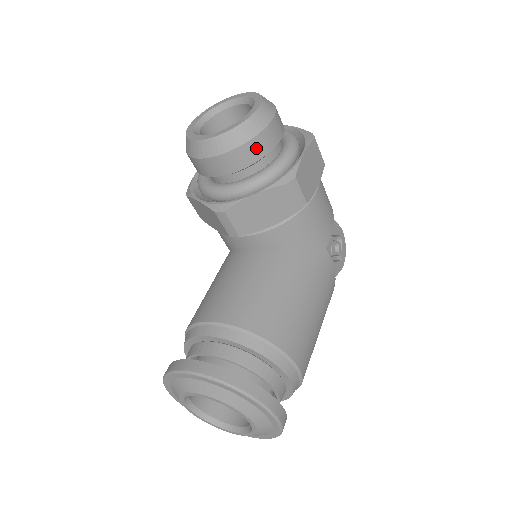
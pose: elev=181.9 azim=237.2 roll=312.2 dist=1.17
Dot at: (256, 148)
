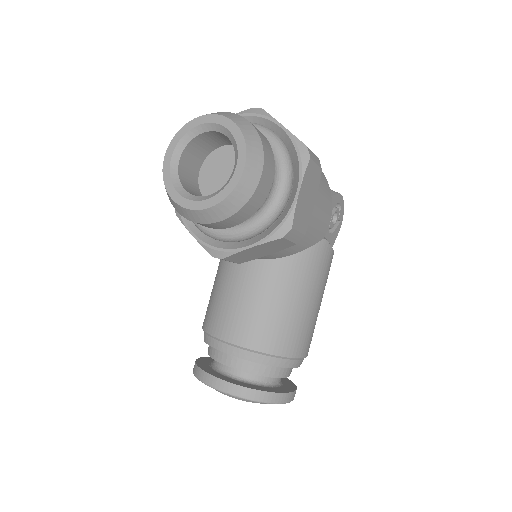
Dot at: (247, 211)
